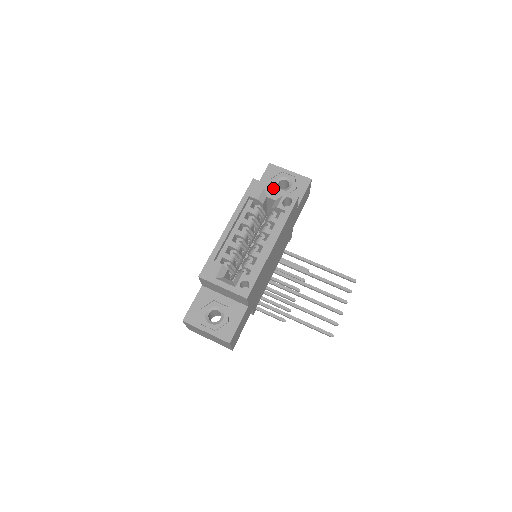
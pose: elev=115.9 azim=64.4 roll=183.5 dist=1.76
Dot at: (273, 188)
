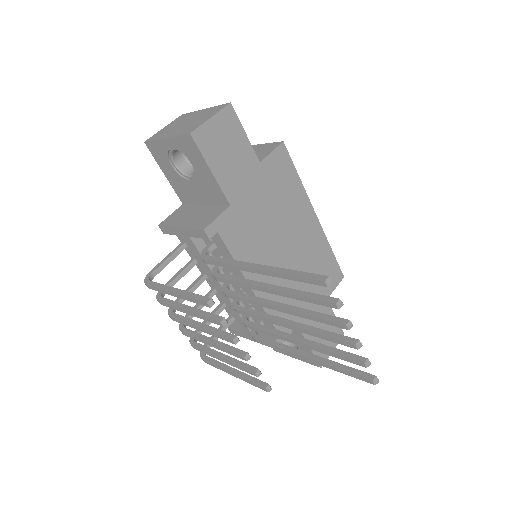
Dot at: occluded
